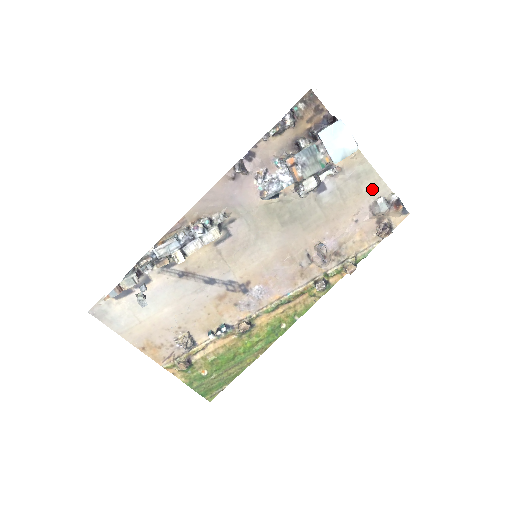
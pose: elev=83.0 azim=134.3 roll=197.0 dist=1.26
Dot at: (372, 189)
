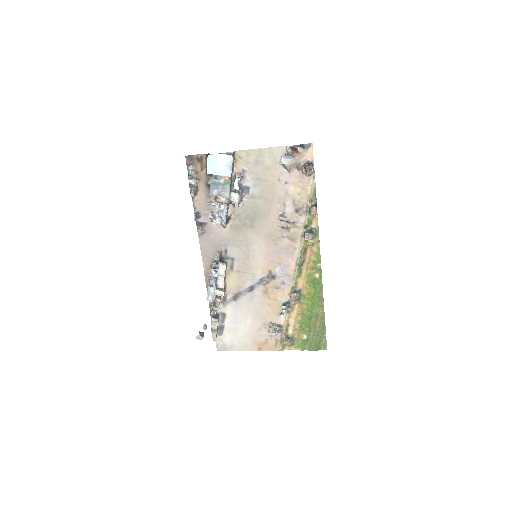
Dot at: (273, 158)
